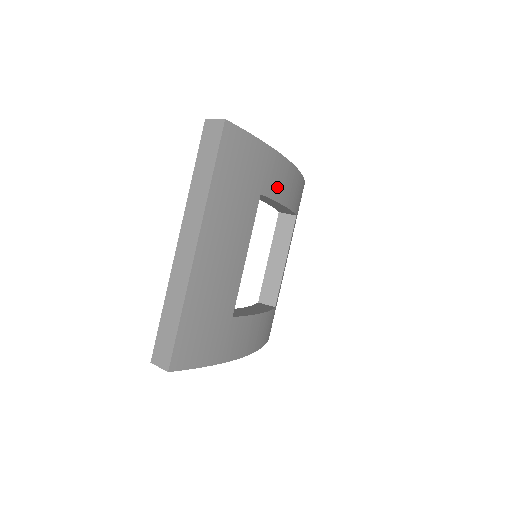
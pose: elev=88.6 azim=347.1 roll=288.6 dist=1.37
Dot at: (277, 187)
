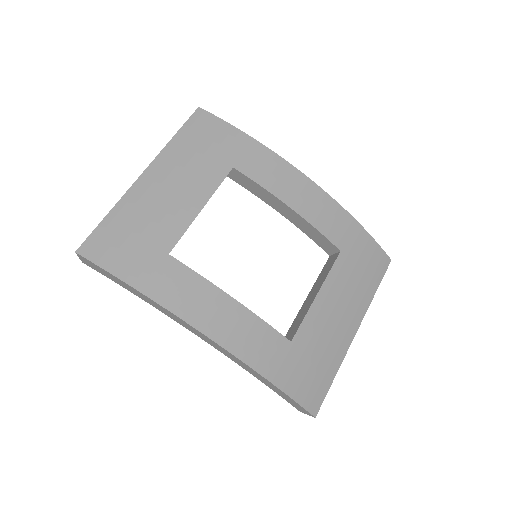
Dot at: (265, 175)
